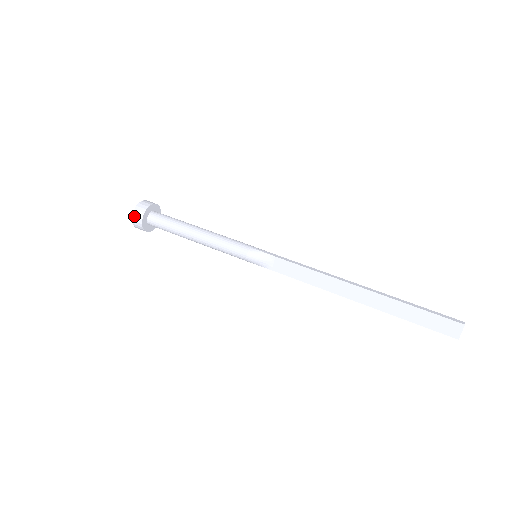
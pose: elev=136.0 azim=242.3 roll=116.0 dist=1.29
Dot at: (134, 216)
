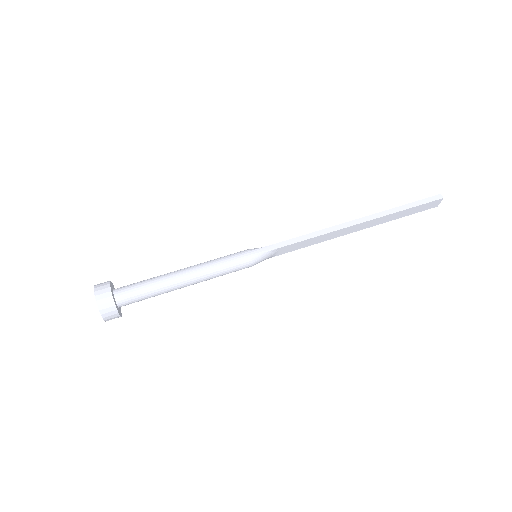
Dot at: (106, 319)
